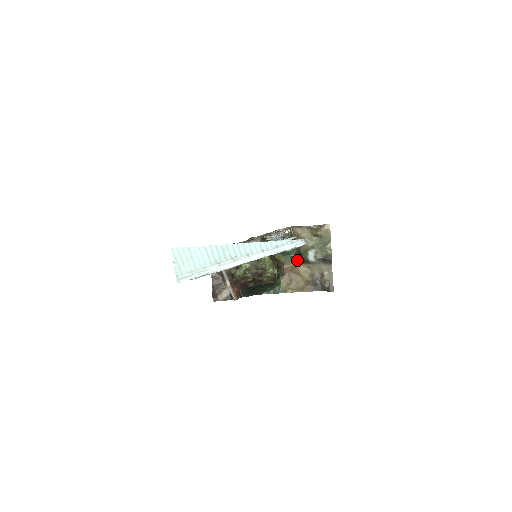
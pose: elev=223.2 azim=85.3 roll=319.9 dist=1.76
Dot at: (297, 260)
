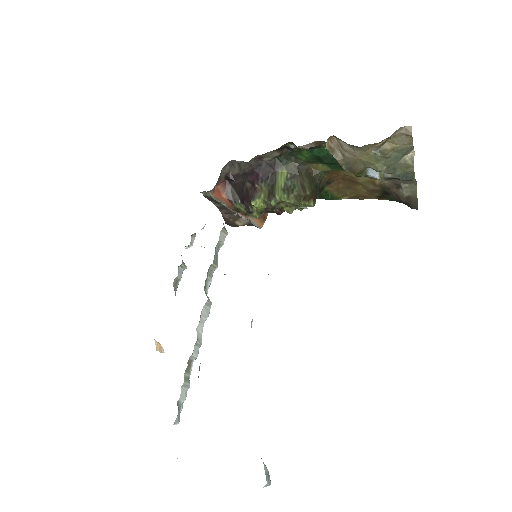
Dot at: occluded
